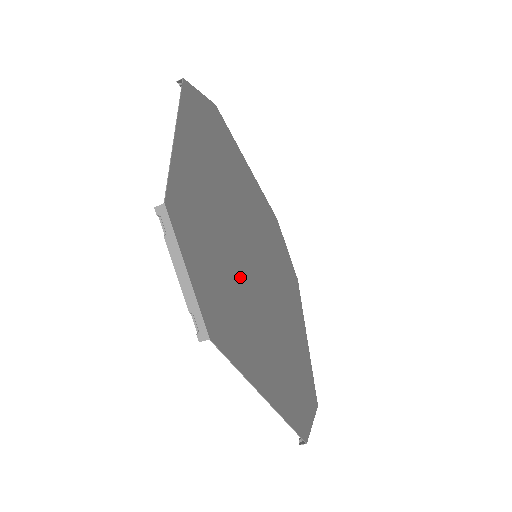
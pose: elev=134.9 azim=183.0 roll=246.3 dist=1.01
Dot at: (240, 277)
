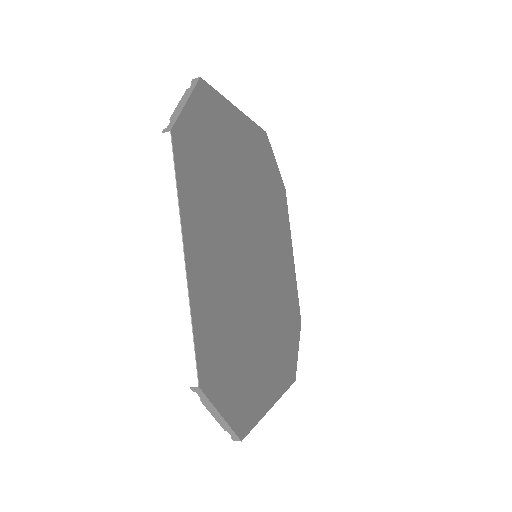
Dot at: (249, 322)
